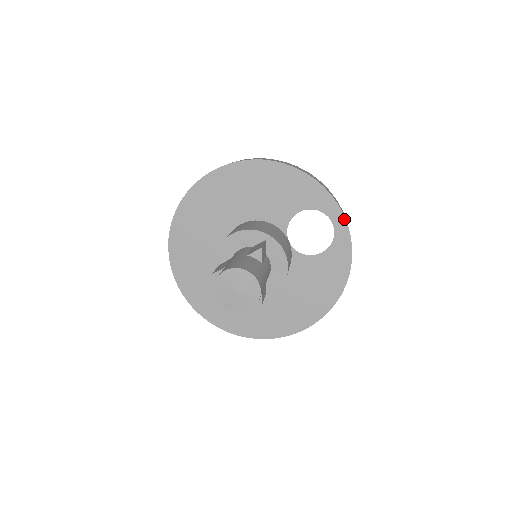
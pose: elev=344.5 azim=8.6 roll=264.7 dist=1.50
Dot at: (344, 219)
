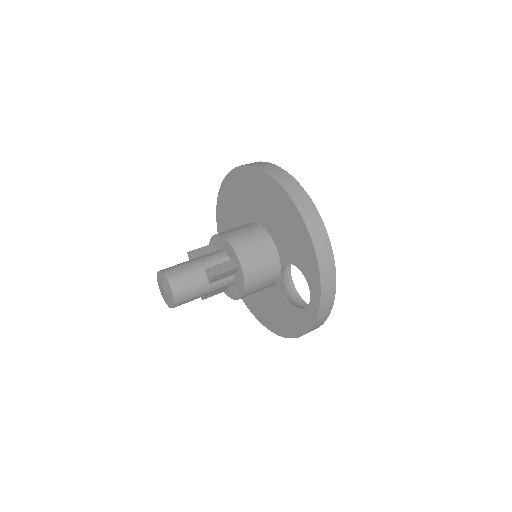
Dot at: (318, 308)
